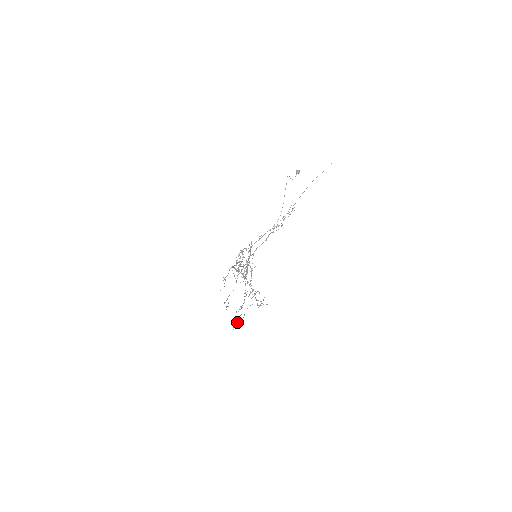
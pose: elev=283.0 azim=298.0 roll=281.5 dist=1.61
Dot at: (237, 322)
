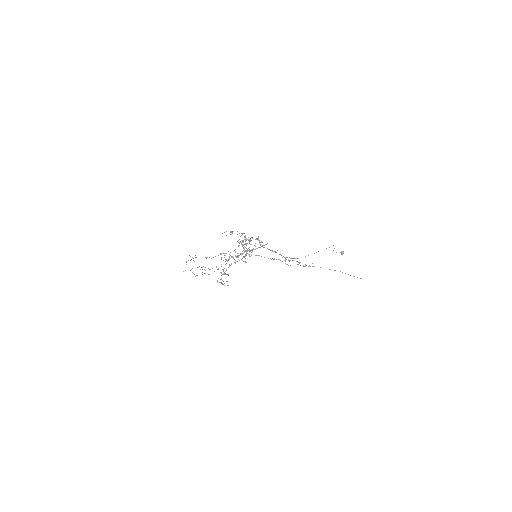
Dot at: occluded
